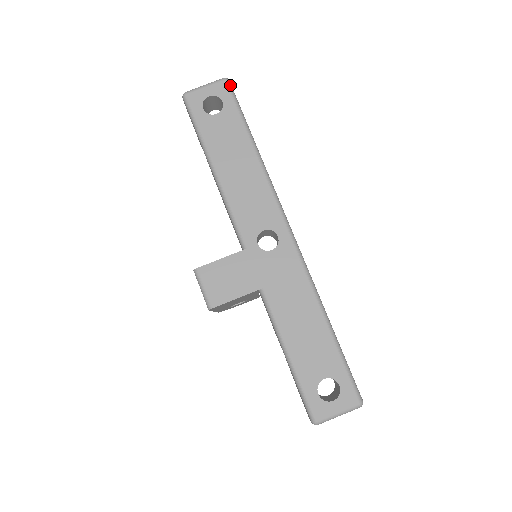
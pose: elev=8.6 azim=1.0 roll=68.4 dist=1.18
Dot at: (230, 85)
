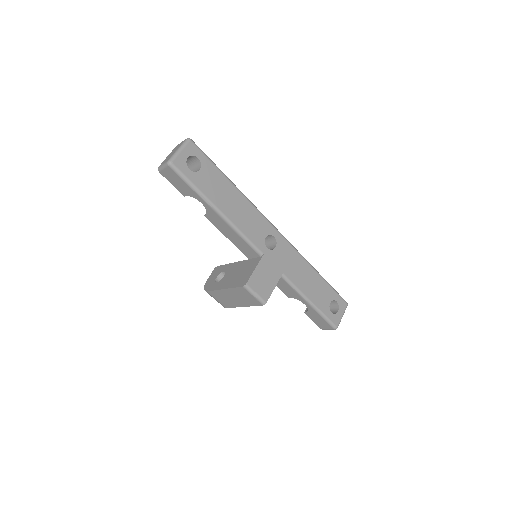
Dot at: occluded
